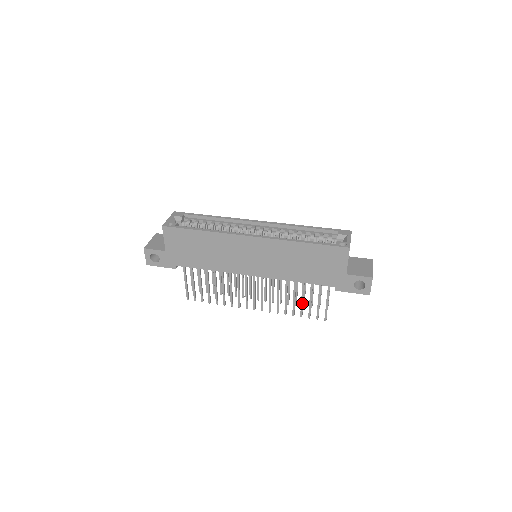
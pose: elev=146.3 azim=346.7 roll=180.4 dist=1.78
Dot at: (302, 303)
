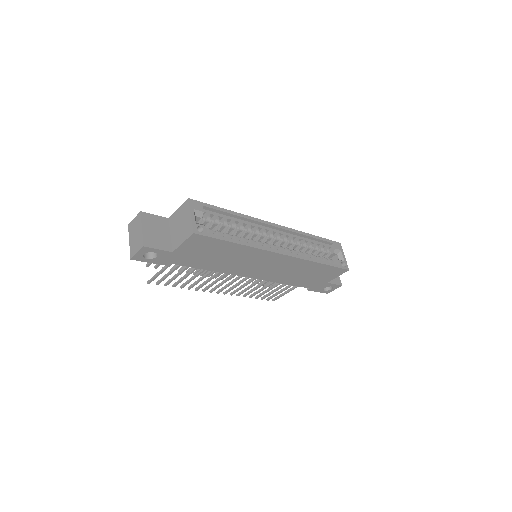
Dot at: occluded
